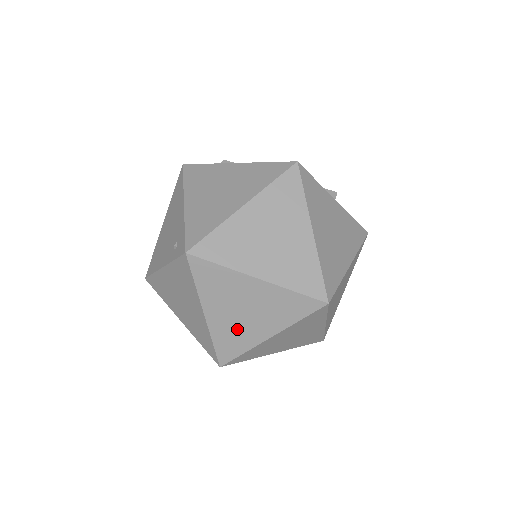
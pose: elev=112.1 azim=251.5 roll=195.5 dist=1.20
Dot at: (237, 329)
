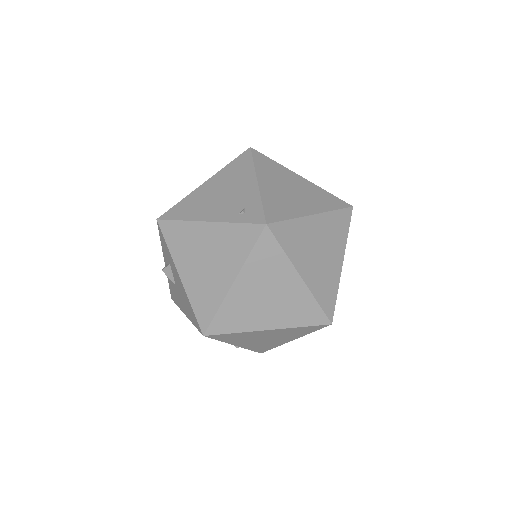
Dot at: (248, 309)
